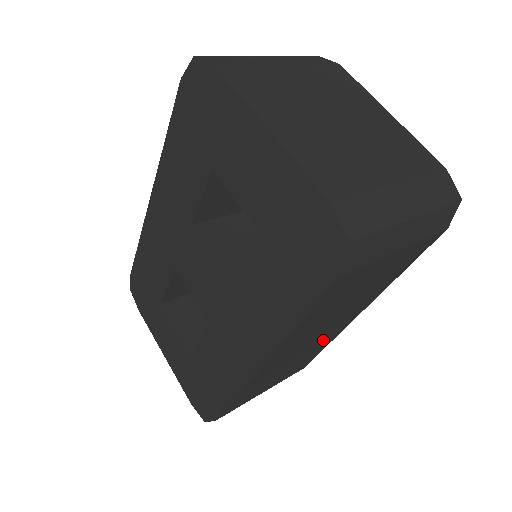
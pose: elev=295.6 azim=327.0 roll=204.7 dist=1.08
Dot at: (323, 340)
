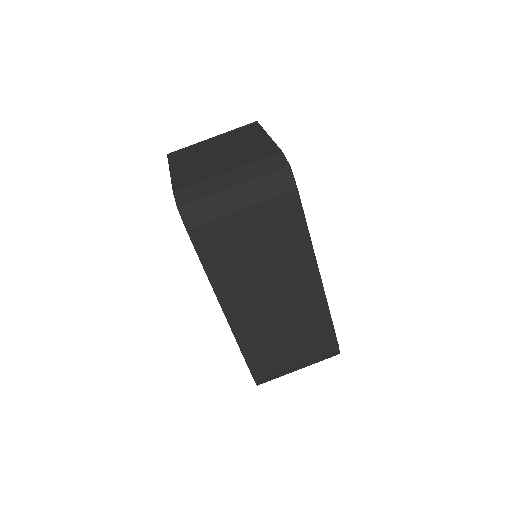
Dot at: (302, 304)
